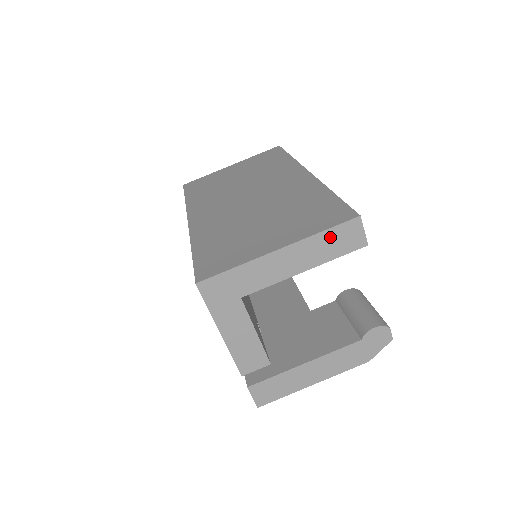
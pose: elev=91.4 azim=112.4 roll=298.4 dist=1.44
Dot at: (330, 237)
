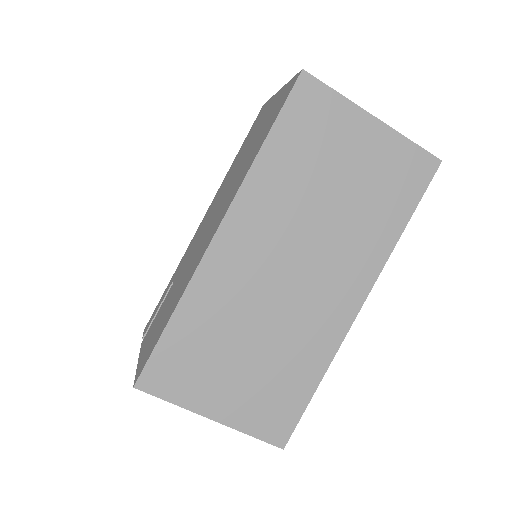
Dot at: occluded
